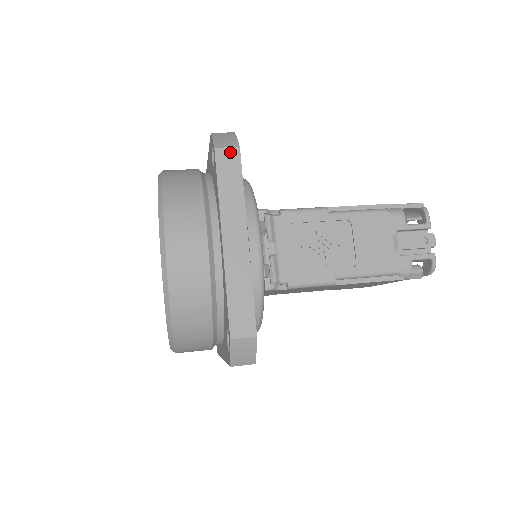
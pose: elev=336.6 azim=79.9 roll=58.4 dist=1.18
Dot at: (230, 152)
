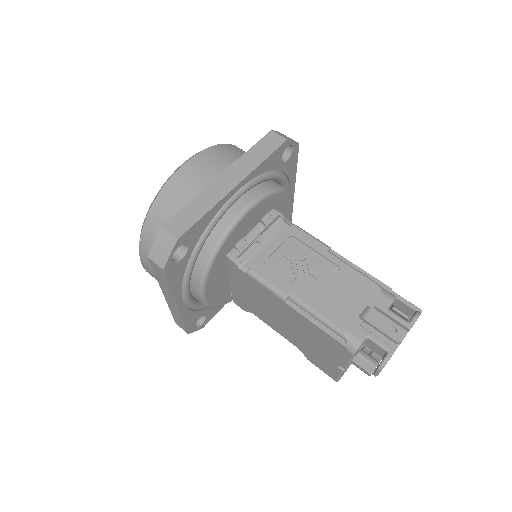
Dot at: (278, 138)
